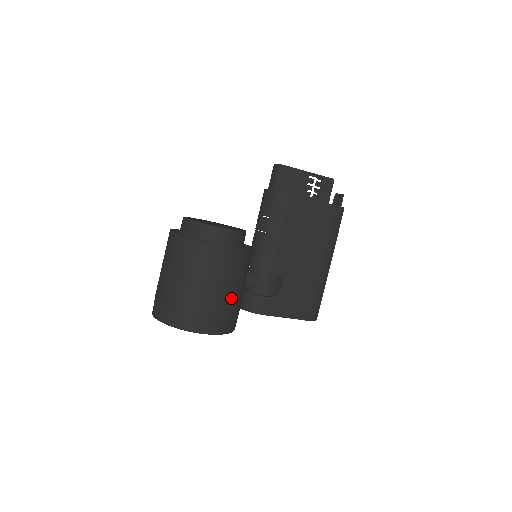
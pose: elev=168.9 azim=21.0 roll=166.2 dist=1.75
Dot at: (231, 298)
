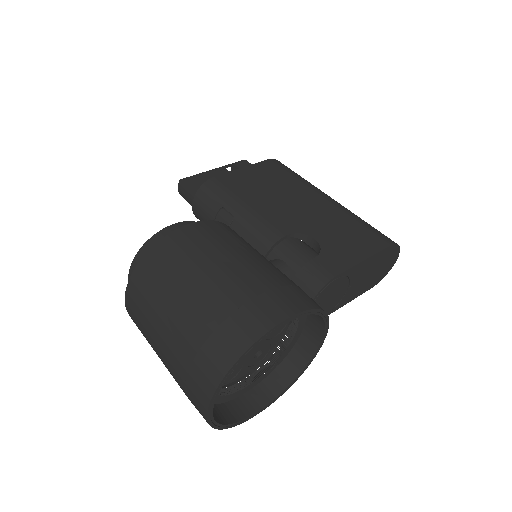
Dot at: (266, 267)
